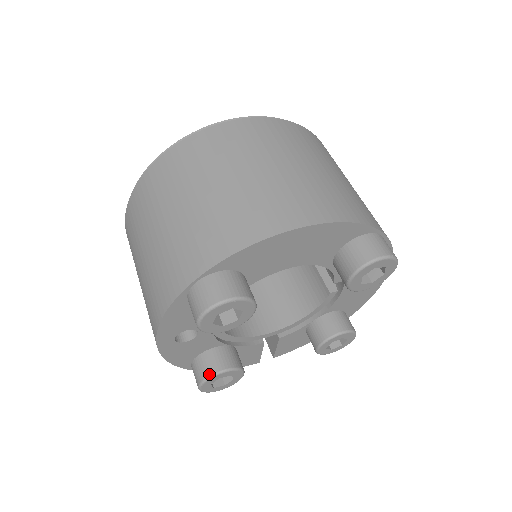
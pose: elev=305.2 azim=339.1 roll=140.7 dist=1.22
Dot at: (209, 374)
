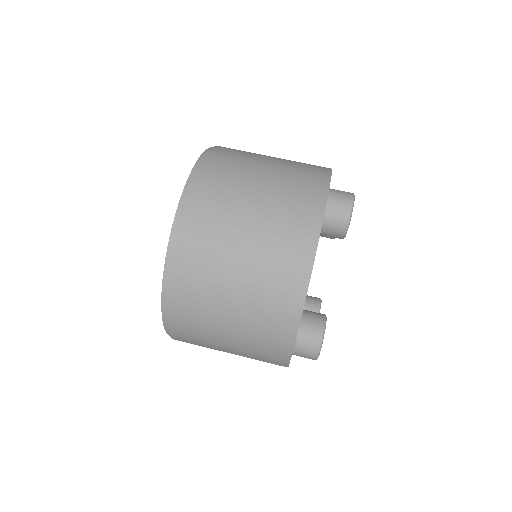
Dot at: (323, 320)
